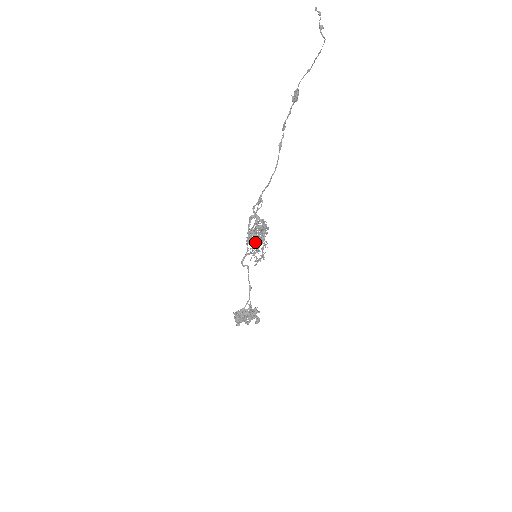
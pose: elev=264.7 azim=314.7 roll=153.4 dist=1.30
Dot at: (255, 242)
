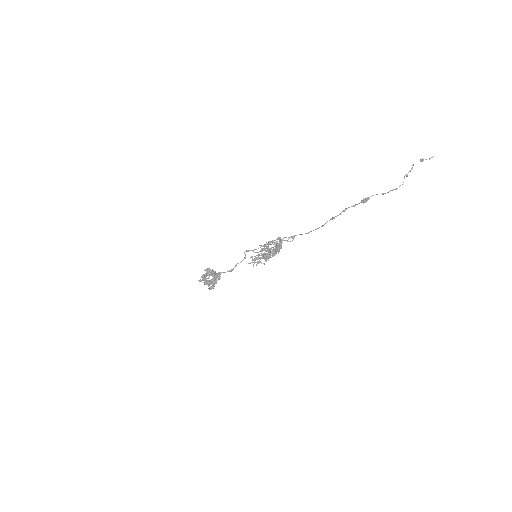
Dot at: (265, 246)
